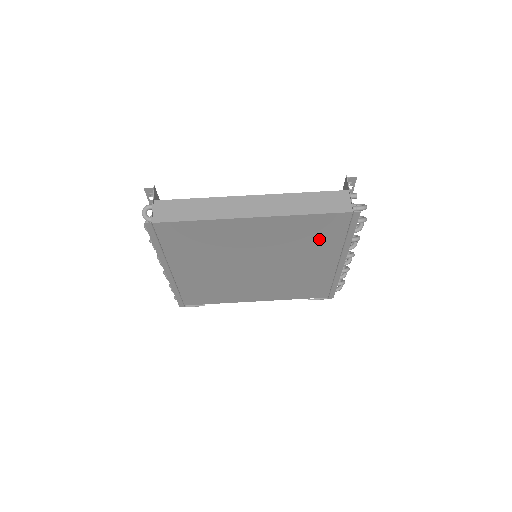
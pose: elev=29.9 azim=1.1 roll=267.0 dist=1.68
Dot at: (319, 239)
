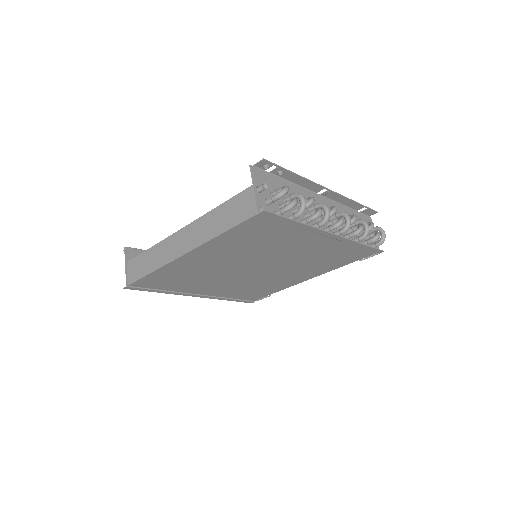
Dot at: (271, 237)
